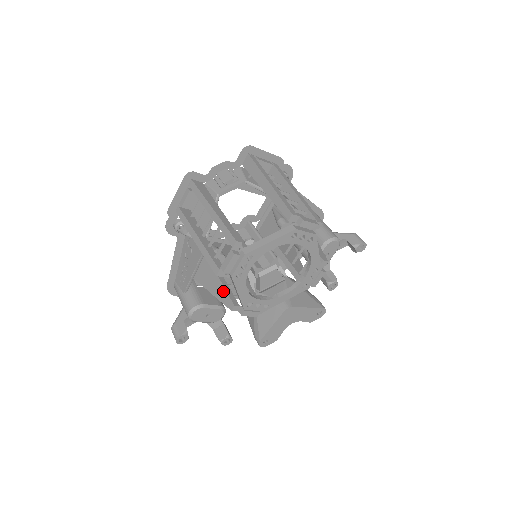
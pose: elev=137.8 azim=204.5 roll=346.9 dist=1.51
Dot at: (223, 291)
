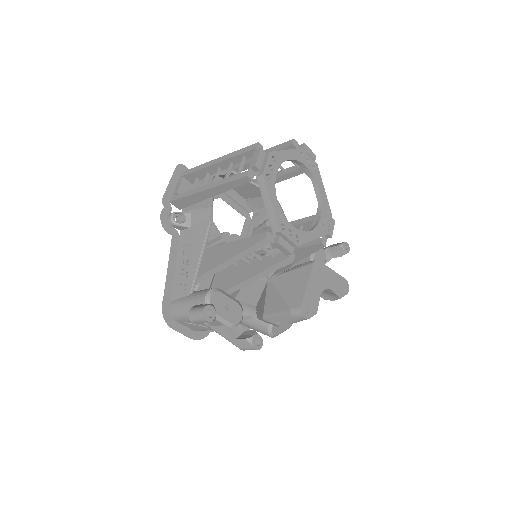
Dot at: (246, 240)
